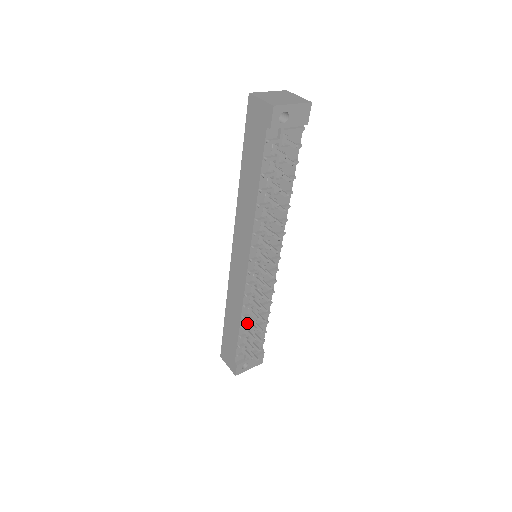
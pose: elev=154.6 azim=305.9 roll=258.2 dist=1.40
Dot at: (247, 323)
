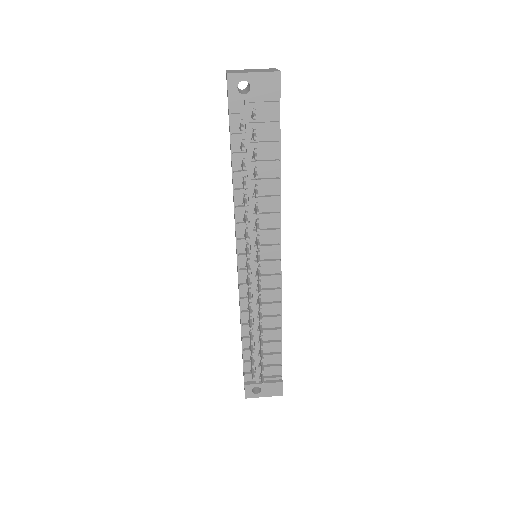
Dot at: (249, 334)
